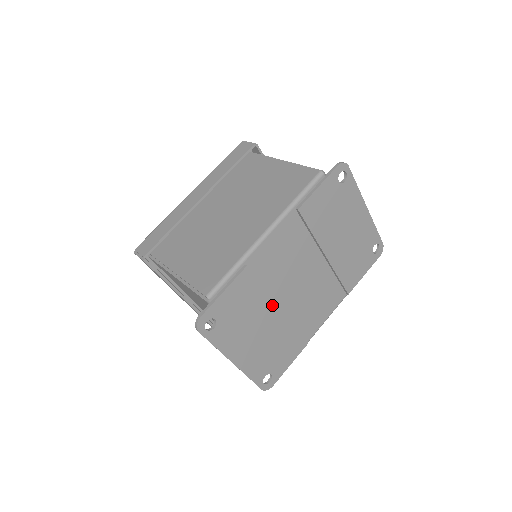
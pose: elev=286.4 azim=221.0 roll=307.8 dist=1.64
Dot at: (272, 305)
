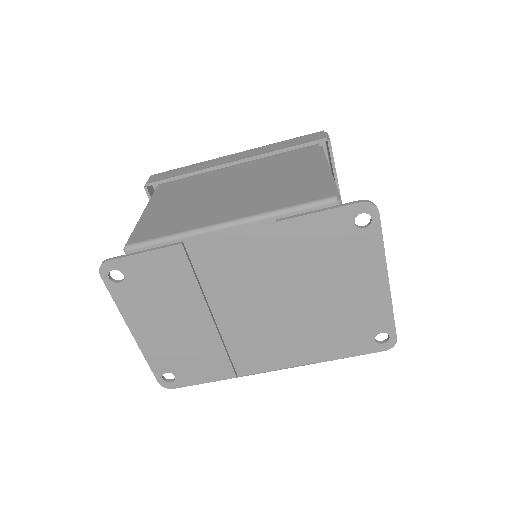
Dot at: (201, 306)
